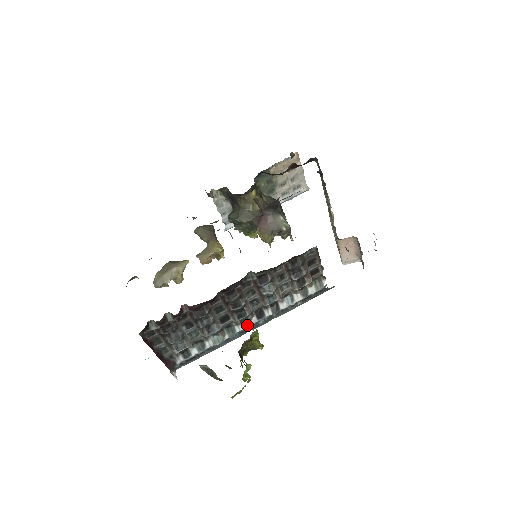
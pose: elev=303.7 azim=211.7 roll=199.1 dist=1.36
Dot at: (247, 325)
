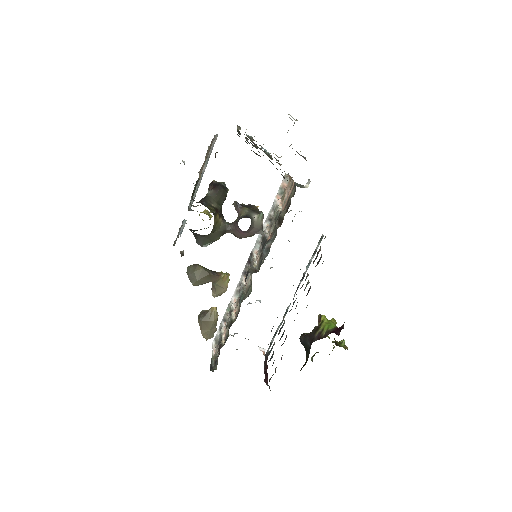
Dot at: occluded
